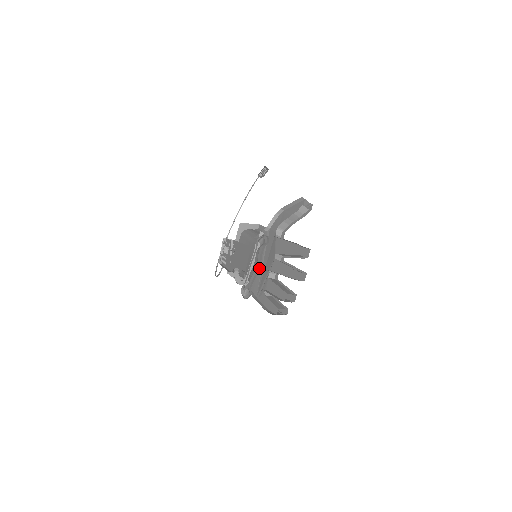
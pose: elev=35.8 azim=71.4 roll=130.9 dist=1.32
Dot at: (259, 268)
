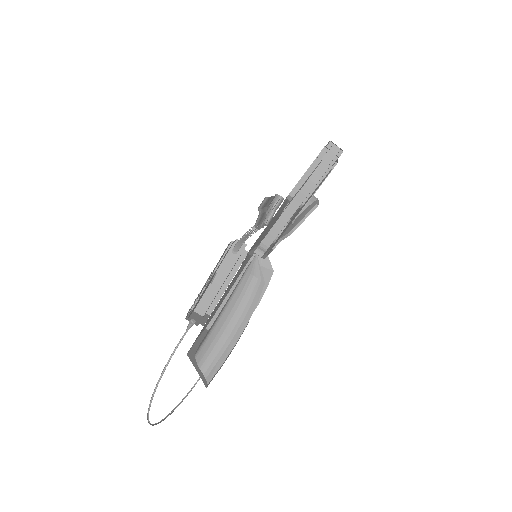
Dot at: occluded
